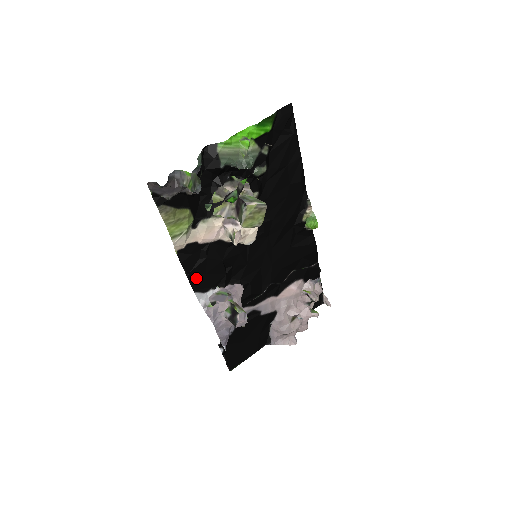
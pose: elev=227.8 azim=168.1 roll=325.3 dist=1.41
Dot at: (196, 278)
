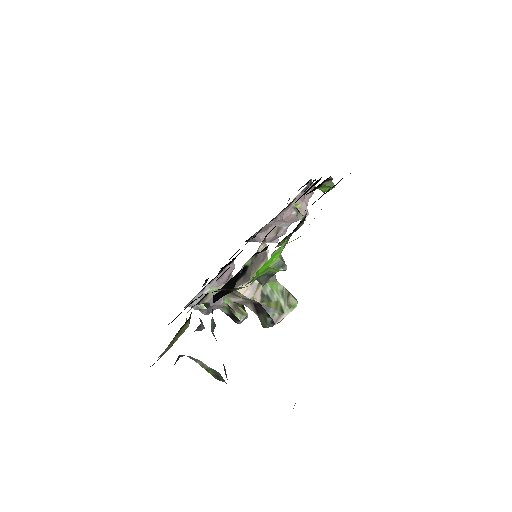
Dot at: occluded
